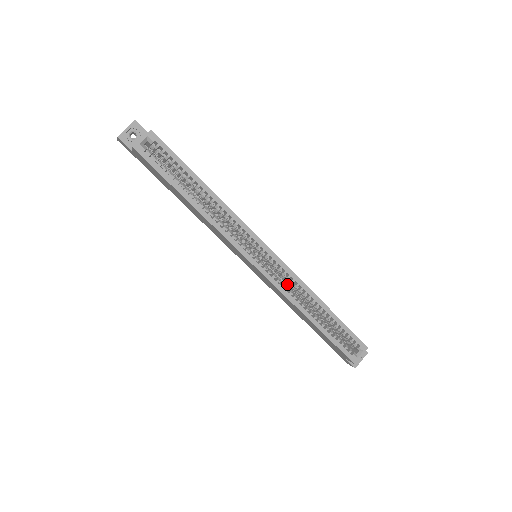
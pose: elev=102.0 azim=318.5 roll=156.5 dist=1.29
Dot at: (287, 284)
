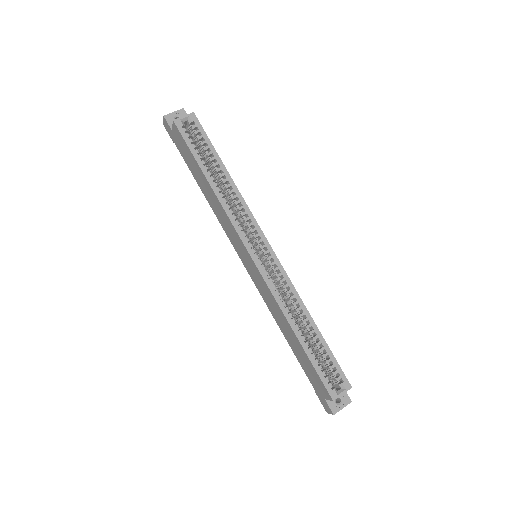
Dot at: (280, 291)
